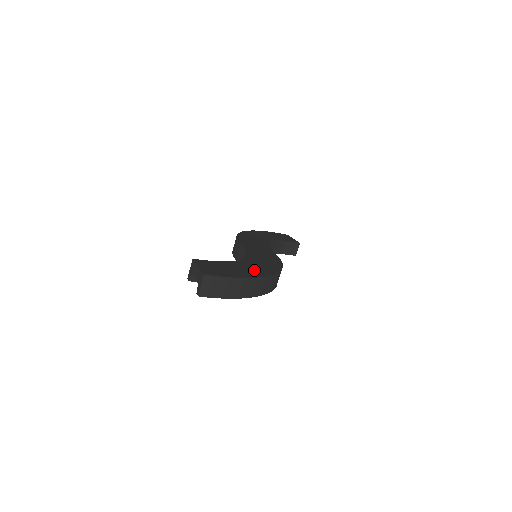
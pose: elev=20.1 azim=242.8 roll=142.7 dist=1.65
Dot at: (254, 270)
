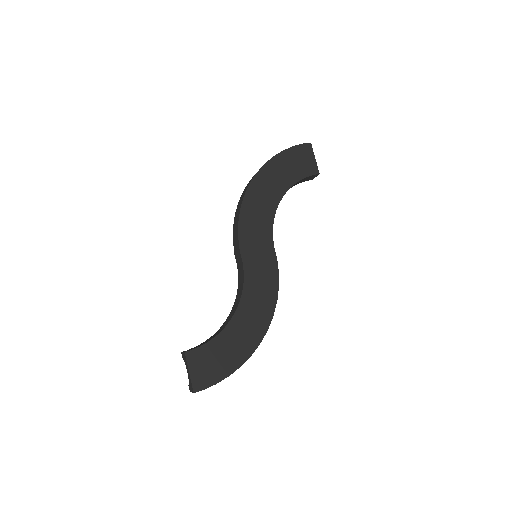
Dot at: (243, 343)
